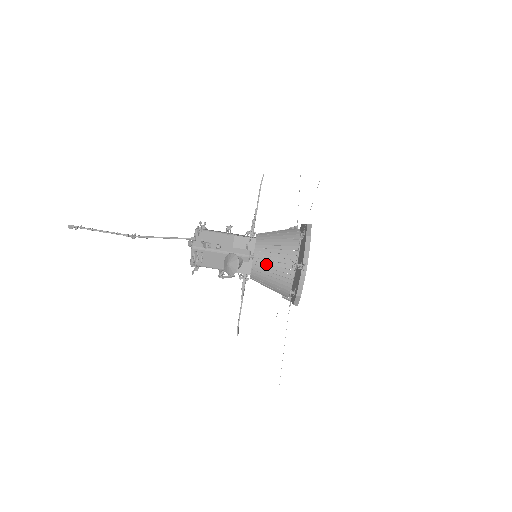
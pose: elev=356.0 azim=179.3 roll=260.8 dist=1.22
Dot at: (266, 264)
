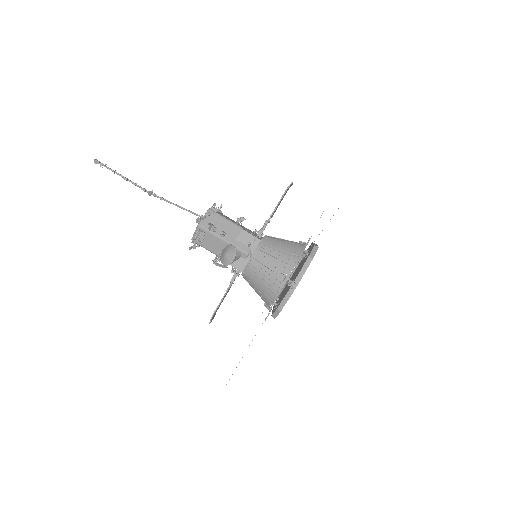
Dot at: (260, 268)
